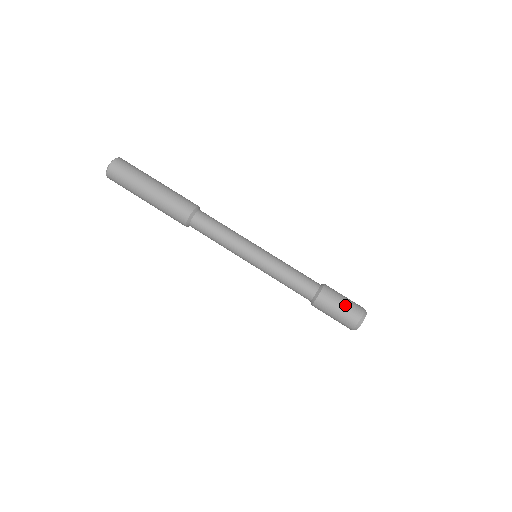
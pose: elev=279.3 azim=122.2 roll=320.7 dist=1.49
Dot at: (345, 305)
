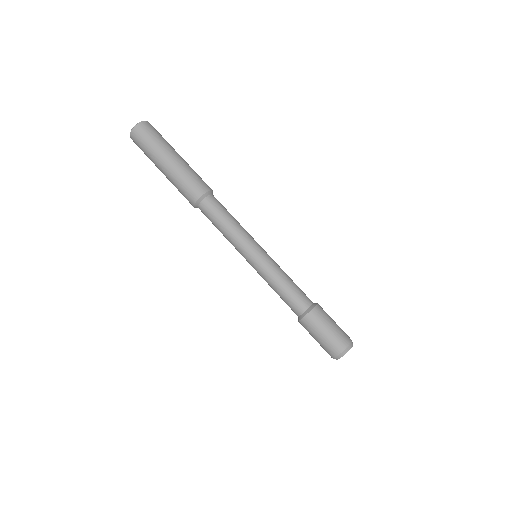
Dot at: (337, 325)
